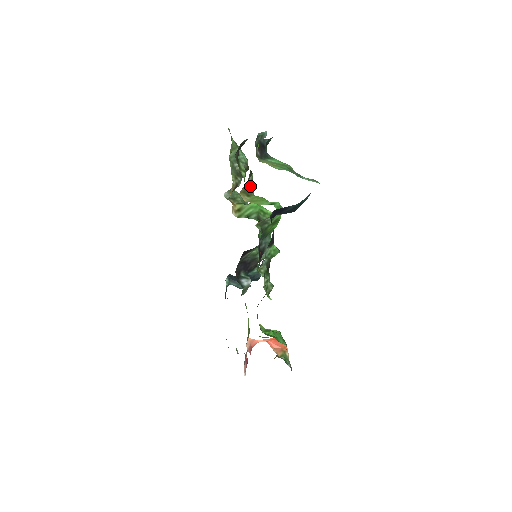
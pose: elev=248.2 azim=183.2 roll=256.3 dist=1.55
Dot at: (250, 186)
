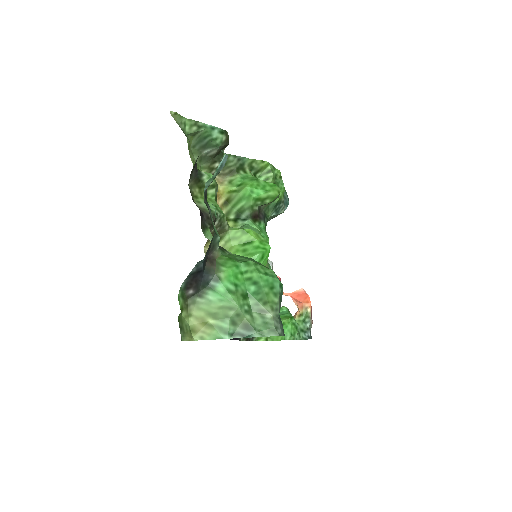
Dot at: (219, 227)
